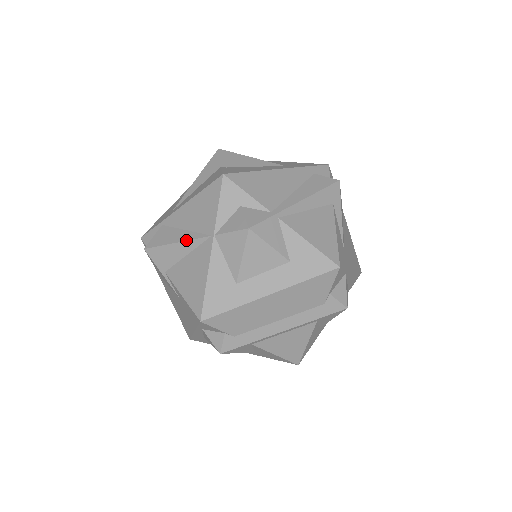
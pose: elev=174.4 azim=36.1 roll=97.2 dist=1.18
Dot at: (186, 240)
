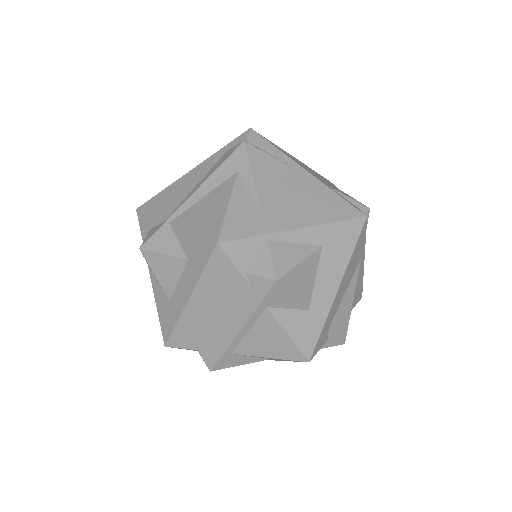
Dot at: occluded
